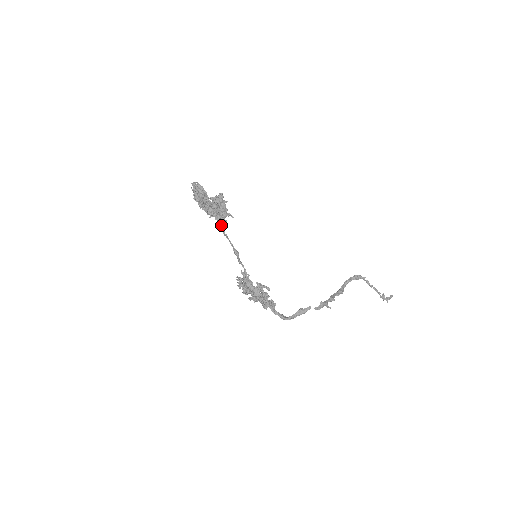
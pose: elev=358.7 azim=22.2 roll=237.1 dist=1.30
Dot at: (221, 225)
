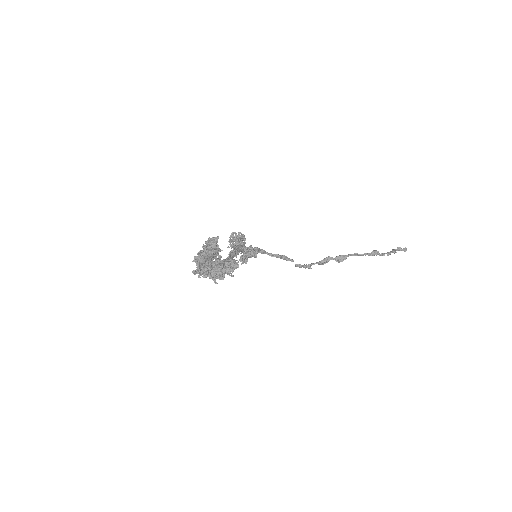
Dot at: occluded
